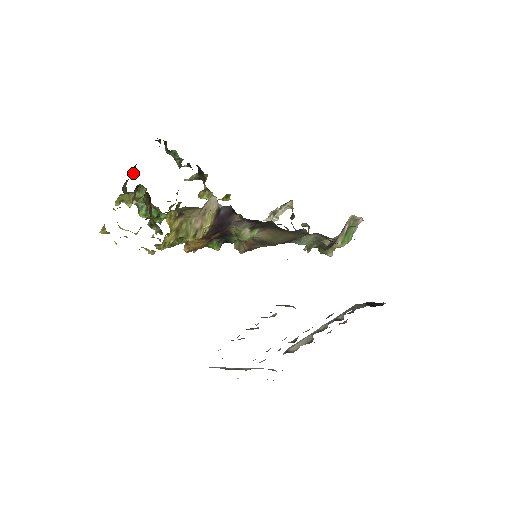
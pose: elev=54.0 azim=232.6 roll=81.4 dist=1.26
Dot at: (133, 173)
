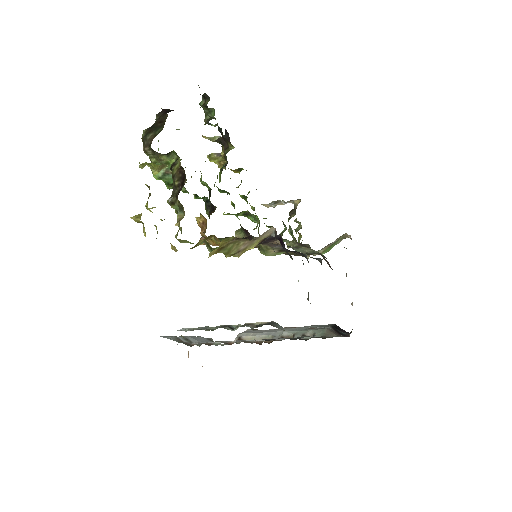
Dot at: (161, 123)
